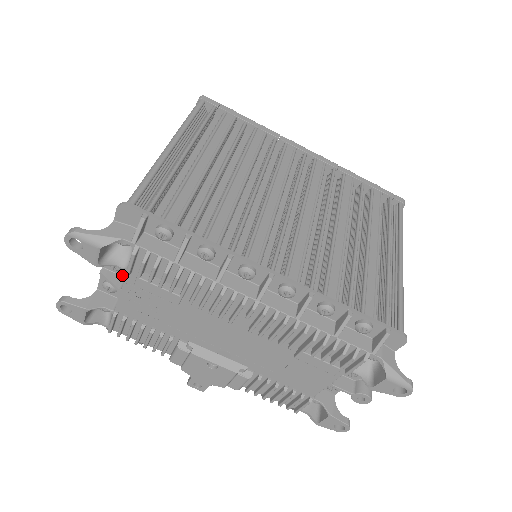
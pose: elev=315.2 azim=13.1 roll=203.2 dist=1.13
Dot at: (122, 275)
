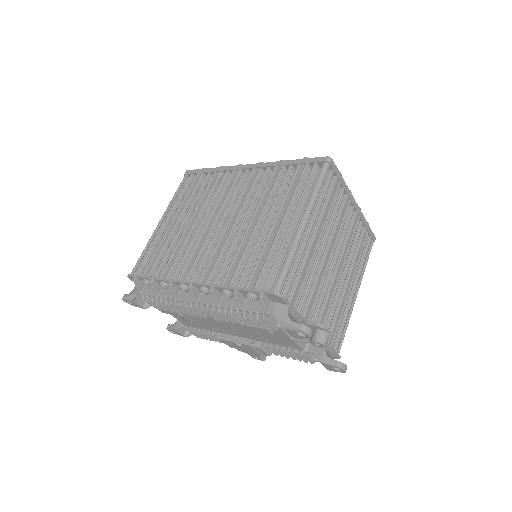
Dot at: occluded
